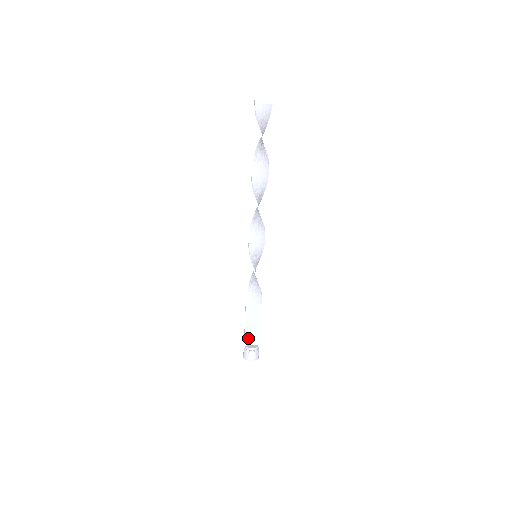
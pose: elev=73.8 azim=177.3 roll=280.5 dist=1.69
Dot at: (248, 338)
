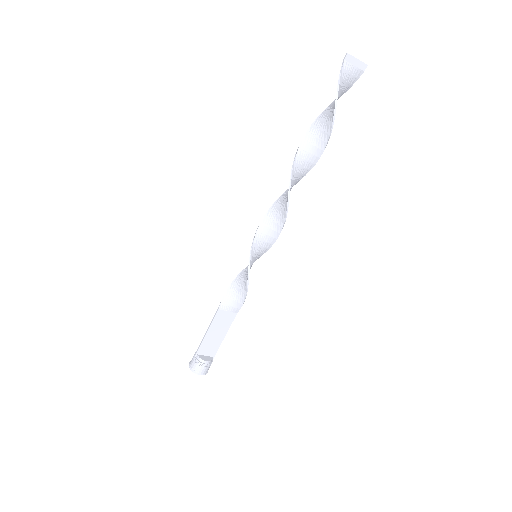
Dot at: (204, 347)
